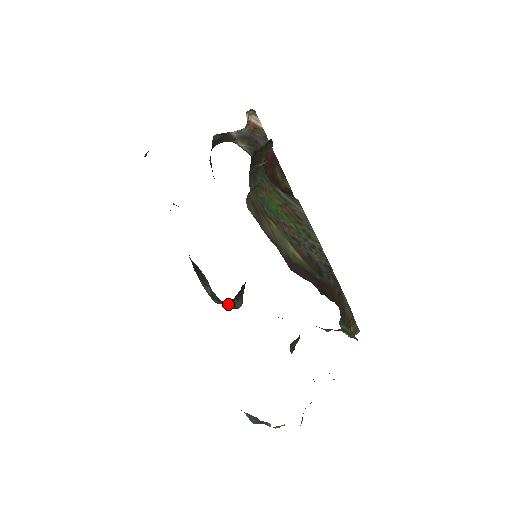
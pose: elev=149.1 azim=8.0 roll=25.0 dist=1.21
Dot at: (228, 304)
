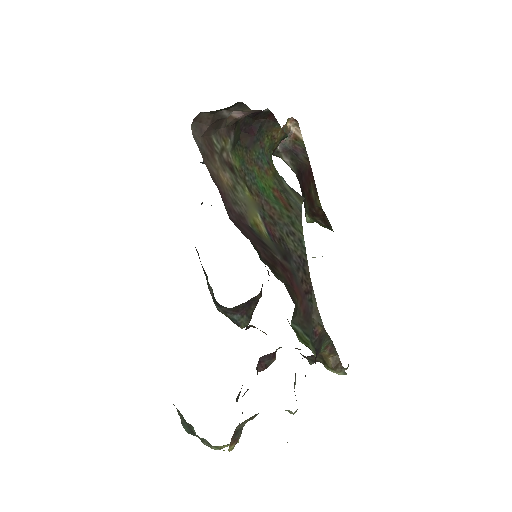
Dot at: (230, 315)
